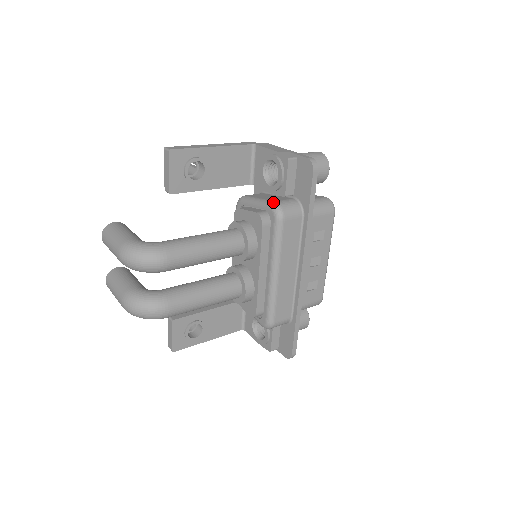
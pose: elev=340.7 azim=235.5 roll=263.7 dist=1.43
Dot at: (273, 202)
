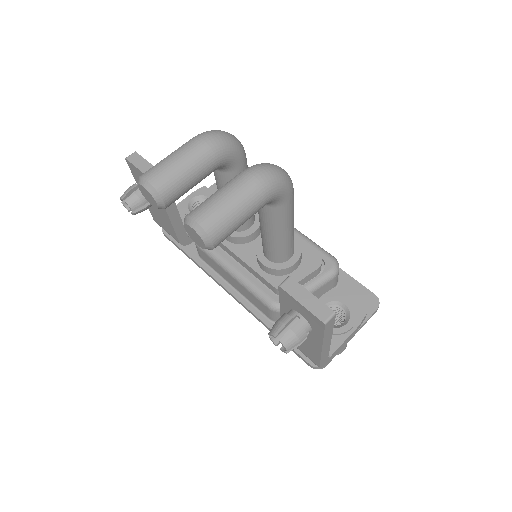
Dot at: occluded
